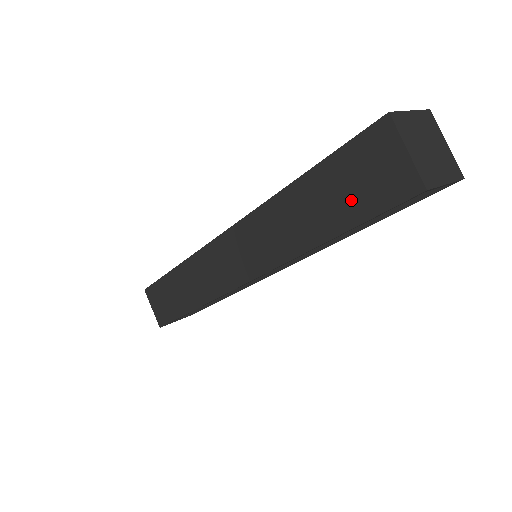
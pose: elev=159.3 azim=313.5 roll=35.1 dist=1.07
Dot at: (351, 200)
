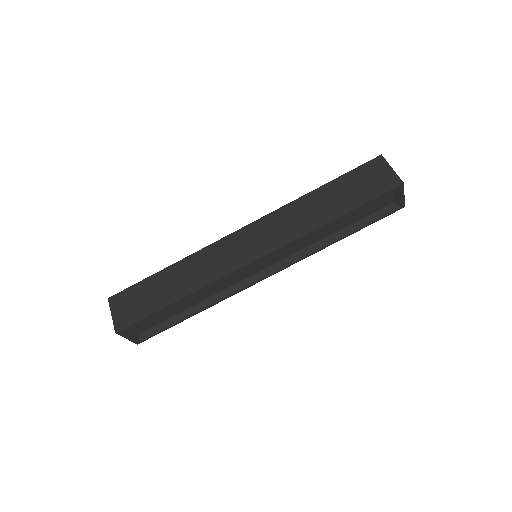
Dot at: (358, 193)
